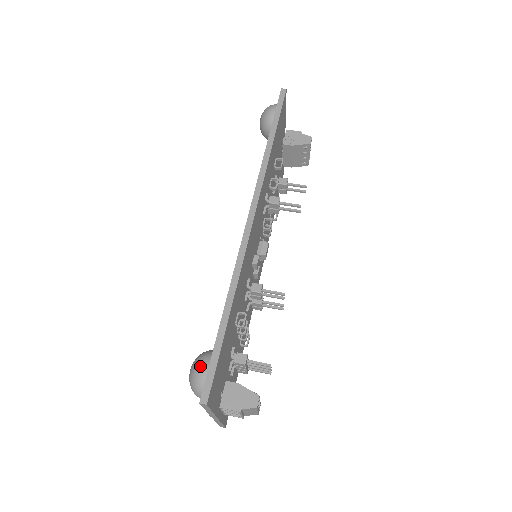
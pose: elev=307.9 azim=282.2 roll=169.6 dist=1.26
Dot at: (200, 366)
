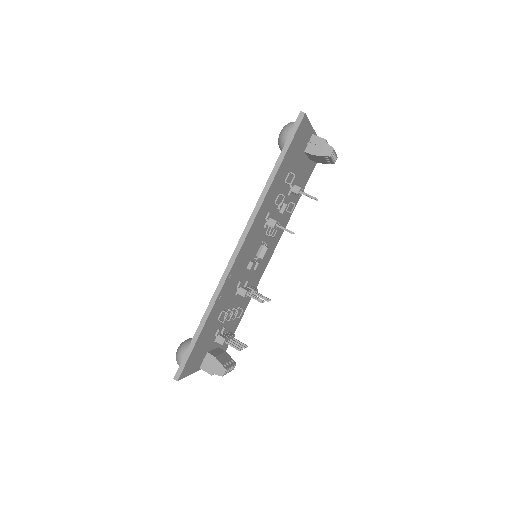
Dot at: (180, 353)
